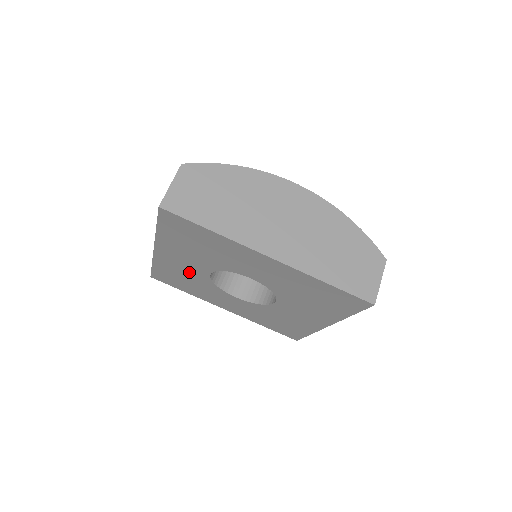
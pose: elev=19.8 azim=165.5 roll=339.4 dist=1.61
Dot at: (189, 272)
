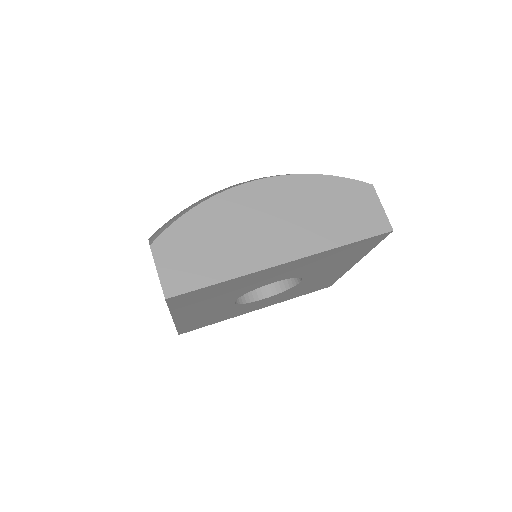
Dot at: (213, 312)
